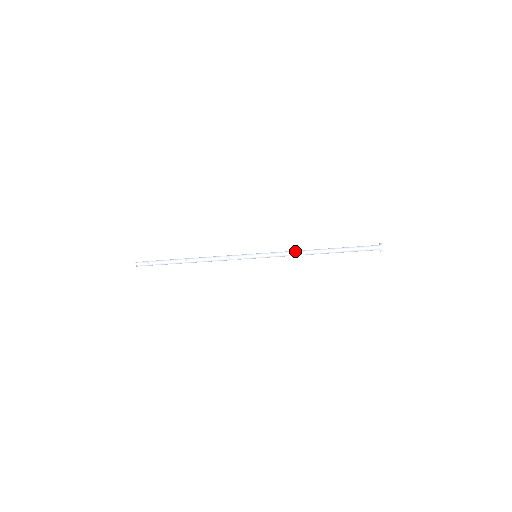
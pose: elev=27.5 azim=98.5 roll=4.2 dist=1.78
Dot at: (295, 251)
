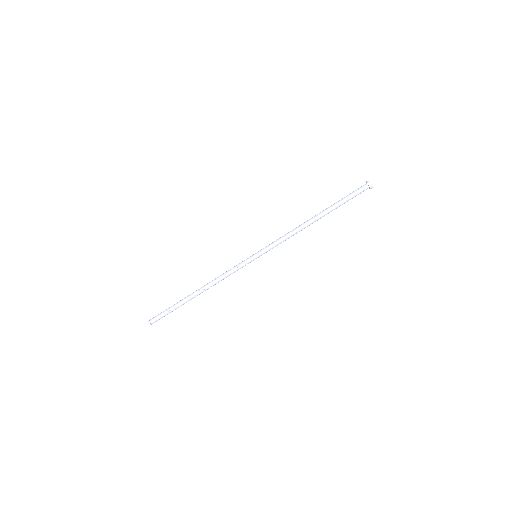
Dot at: (290, 232)
